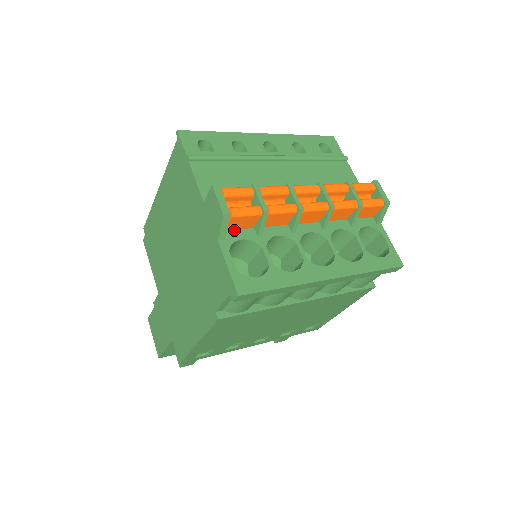
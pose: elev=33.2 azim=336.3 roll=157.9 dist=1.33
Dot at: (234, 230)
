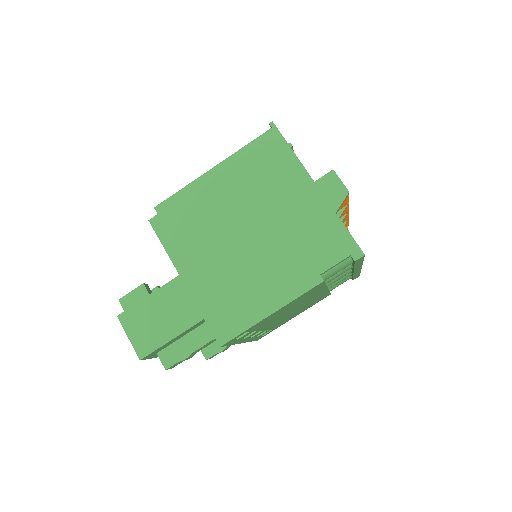
Dot at: occluded
